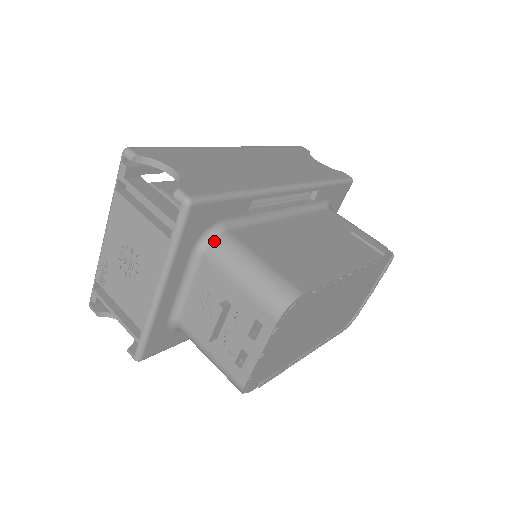
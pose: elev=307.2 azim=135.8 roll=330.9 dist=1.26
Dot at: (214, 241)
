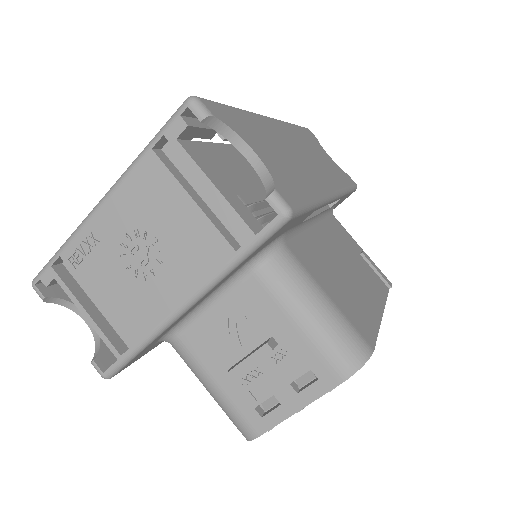
Dot at: (274, 258)
